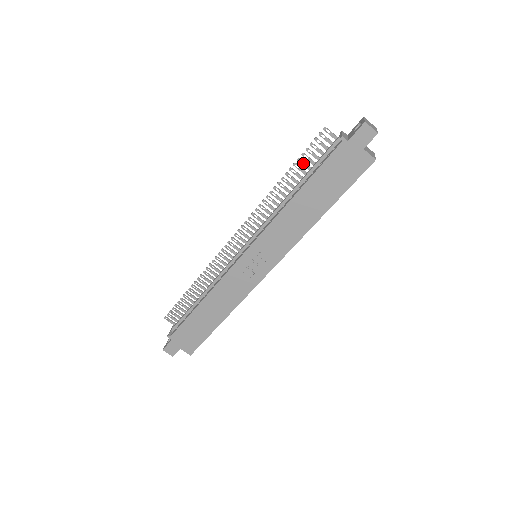
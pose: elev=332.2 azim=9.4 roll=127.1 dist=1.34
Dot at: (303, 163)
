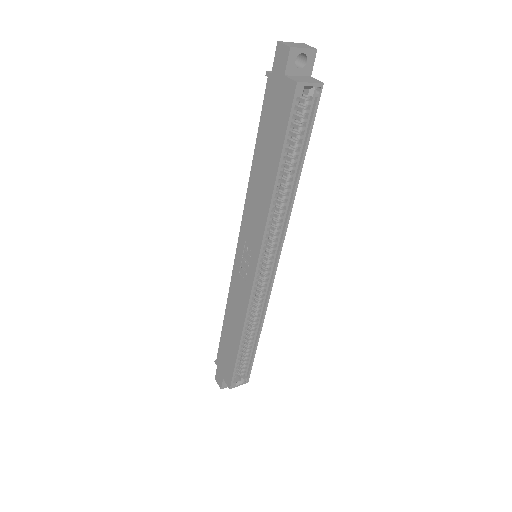
Dot at: occluded
